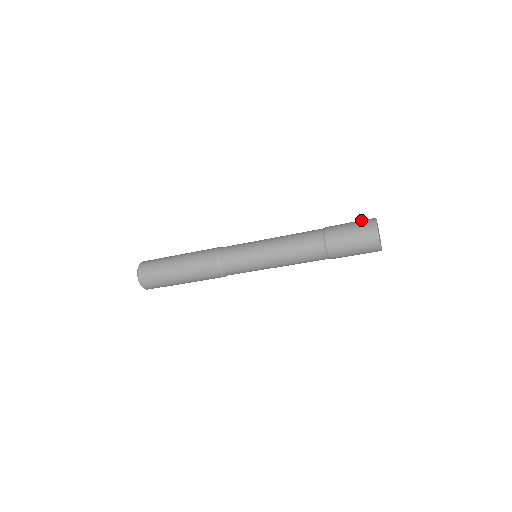
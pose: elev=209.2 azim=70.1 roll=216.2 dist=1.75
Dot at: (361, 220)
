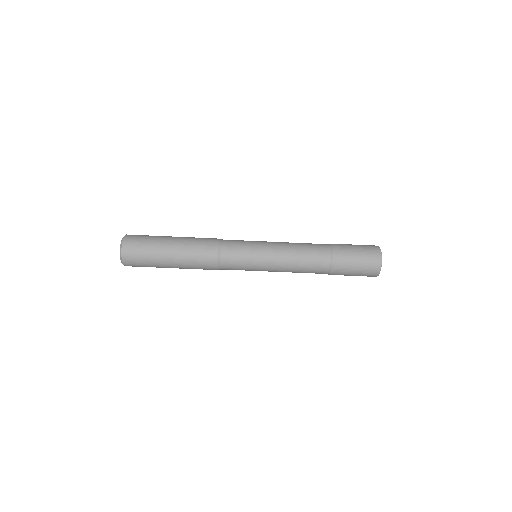
Dot at: (367, 246)
